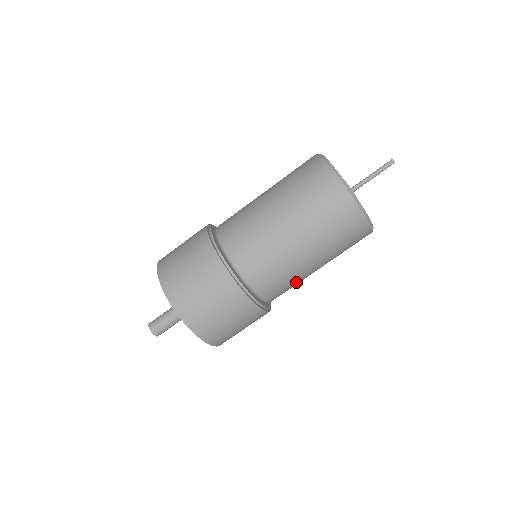
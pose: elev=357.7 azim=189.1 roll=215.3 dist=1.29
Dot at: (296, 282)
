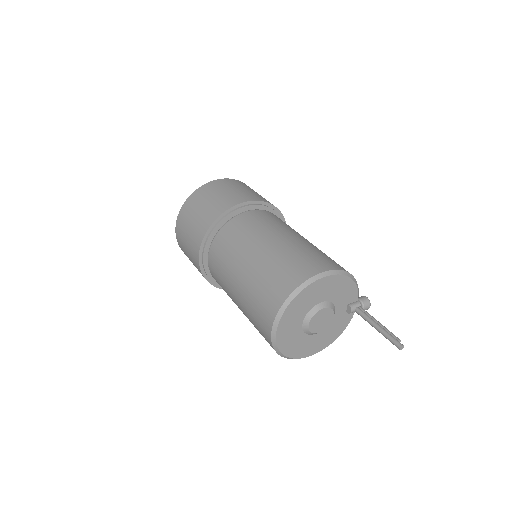
Dot at: occluded
